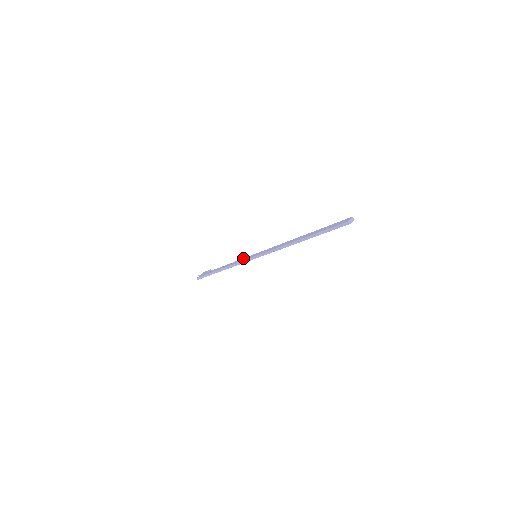
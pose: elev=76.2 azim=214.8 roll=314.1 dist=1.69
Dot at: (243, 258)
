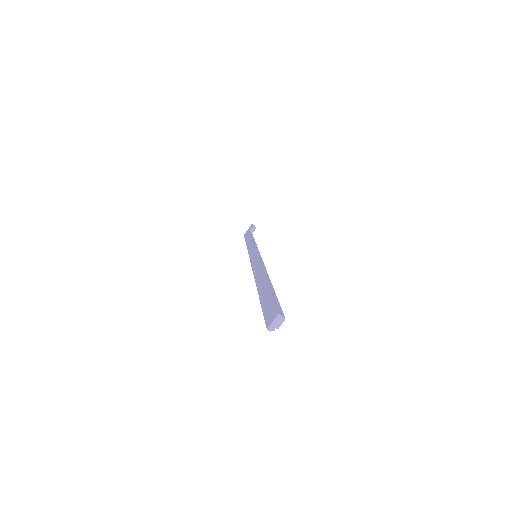
Dot at: (253, 246)
